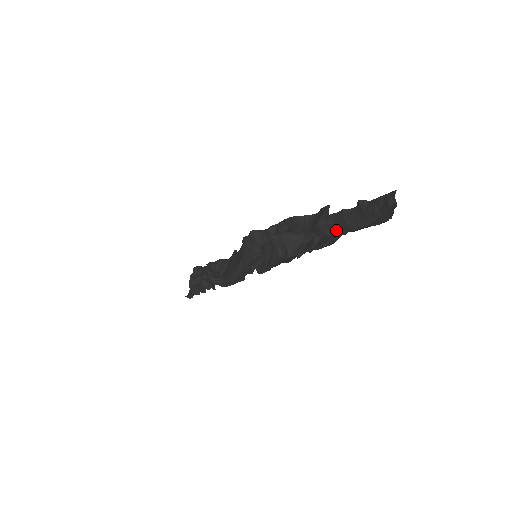
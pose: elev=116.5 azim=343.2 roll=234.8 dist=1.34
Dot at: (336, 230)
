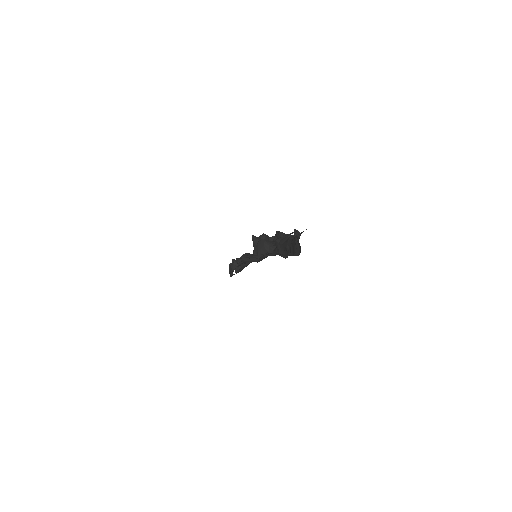
Dot at: (284, 252)
